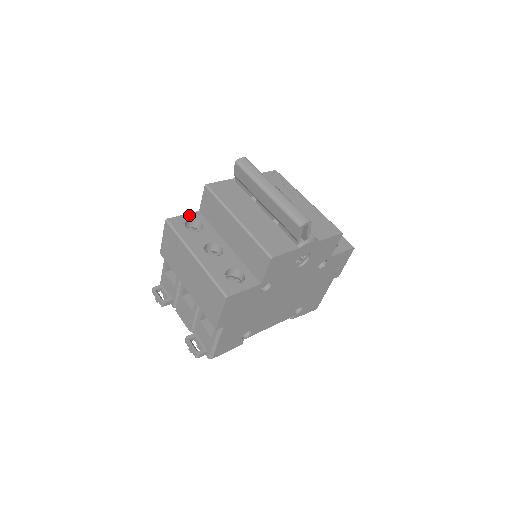
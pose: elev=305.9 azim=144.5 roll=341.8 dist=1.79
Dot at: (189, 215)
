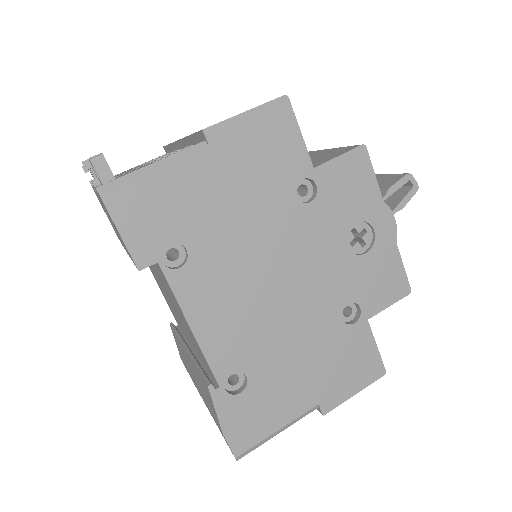
Dot at: occluded
